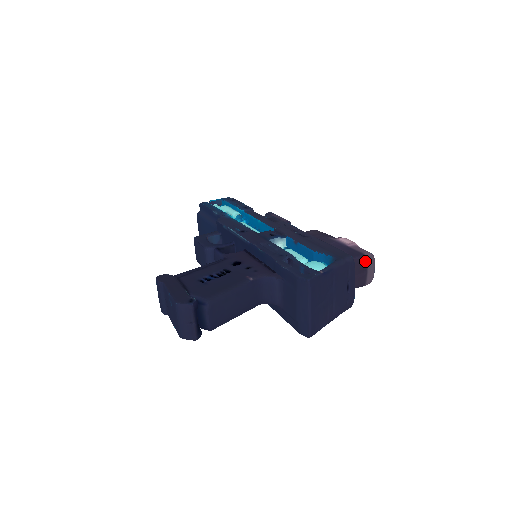
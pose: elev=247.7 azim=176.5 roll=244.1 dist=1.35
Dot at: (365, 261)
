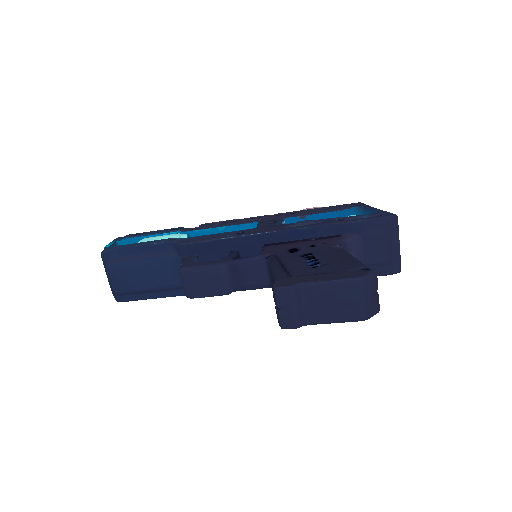
Dot at: occluded
